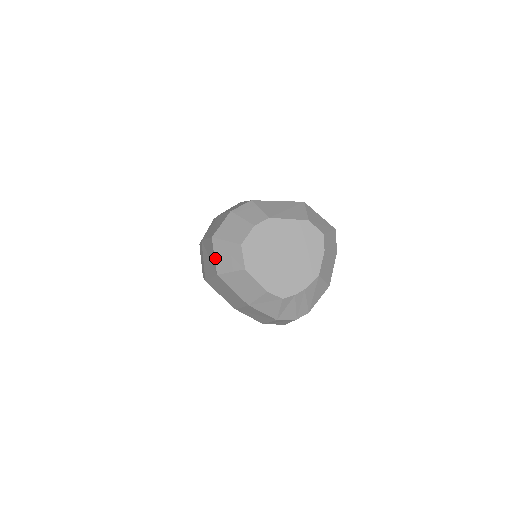
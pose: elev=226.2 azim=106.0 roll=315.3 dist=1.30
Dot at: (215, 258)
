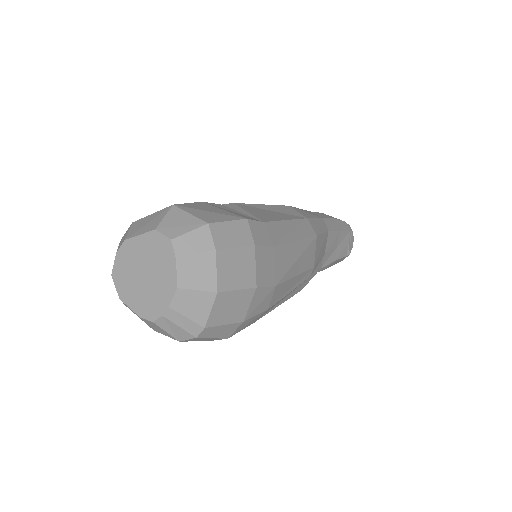
Dot at: occluded
